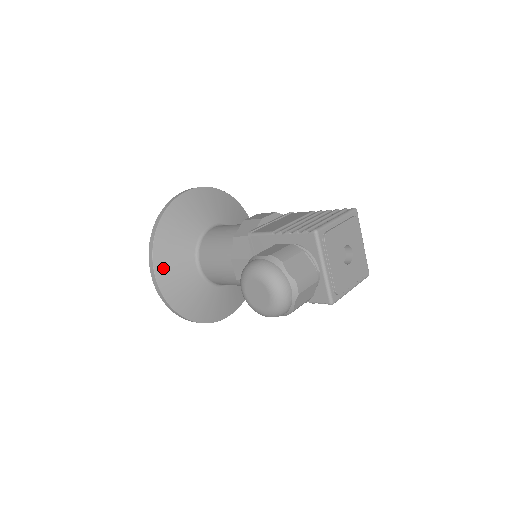
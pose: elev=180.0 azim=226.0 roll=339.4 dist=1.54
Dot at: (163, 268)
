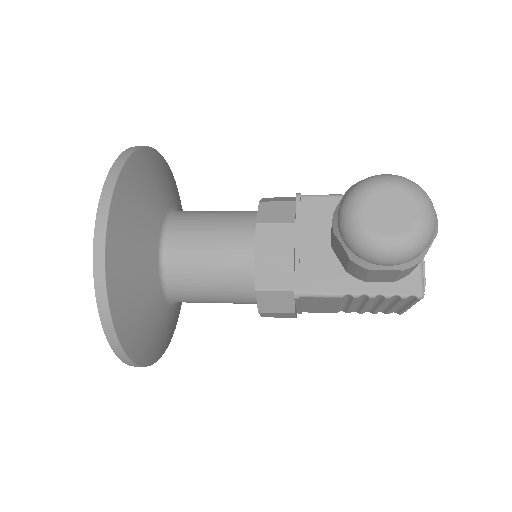
Dot at: (123, 207)
